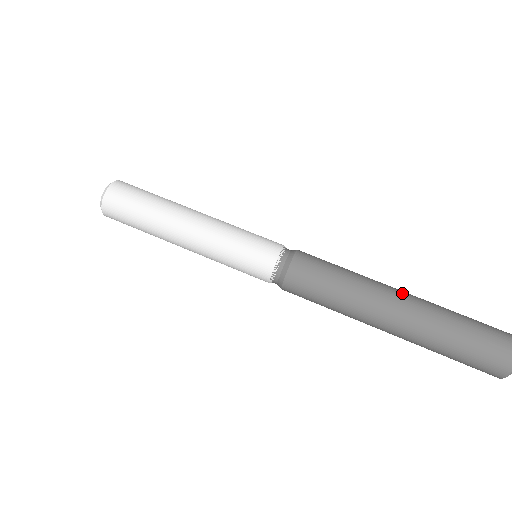
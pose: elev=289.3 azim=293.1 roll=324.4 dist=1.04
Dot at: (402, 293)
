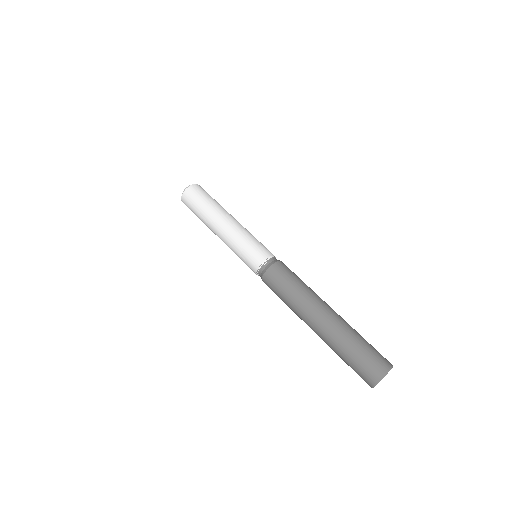
Dot at: (322, 317)
